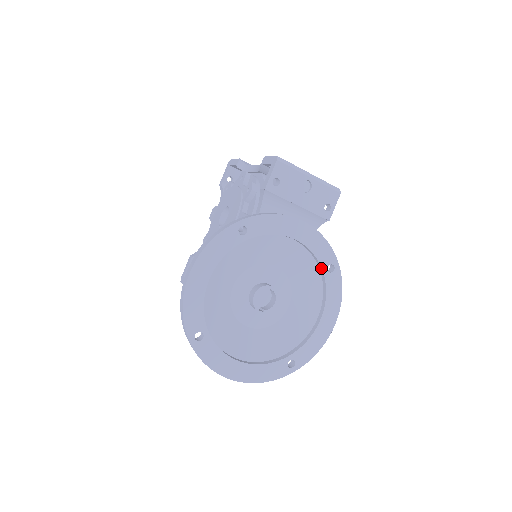
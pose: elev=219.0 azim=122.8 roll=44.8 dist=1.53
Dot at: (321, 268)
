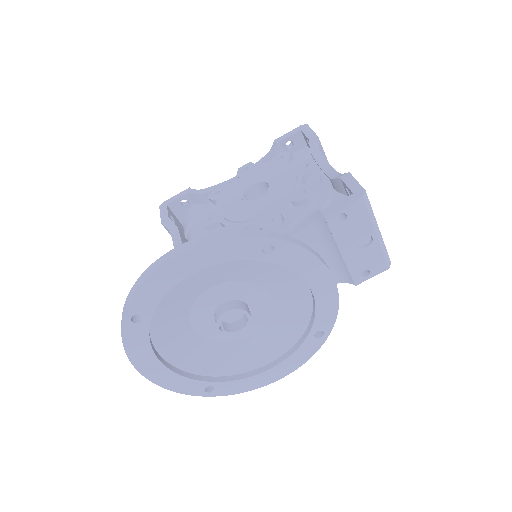
Dot at: (311, 328)
